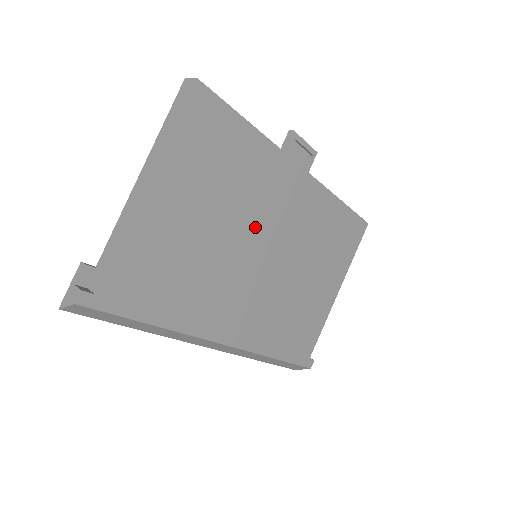
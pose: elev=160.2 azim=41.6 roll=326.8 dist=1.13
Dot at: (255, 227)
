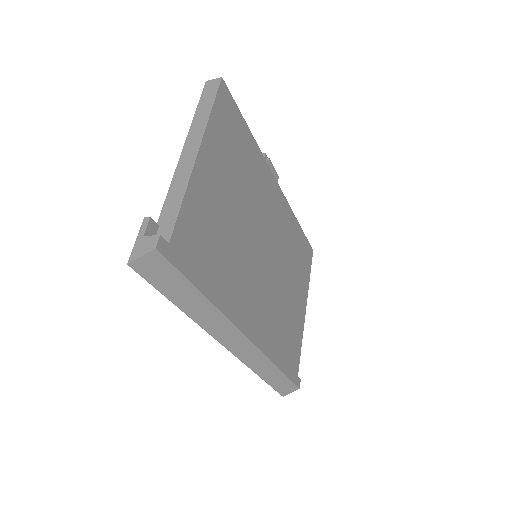
Dot at: (258, 223)
